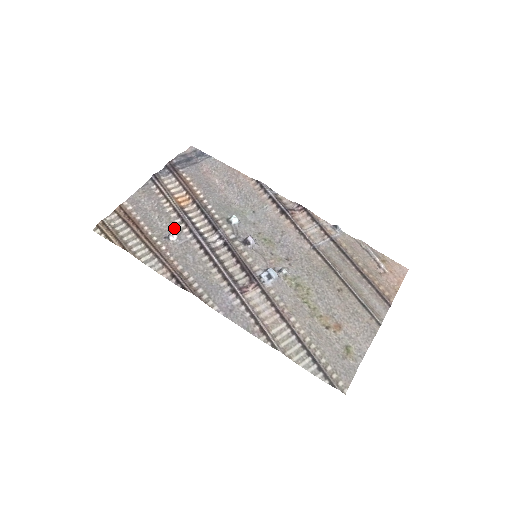
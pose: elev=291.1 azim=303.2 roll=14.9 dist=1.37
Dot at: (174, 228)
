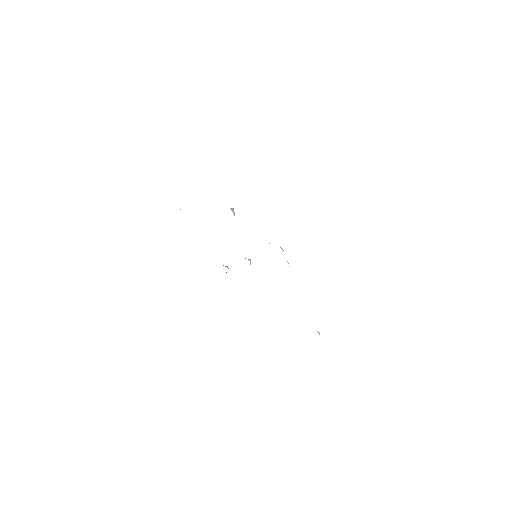
Dot at: occluded
